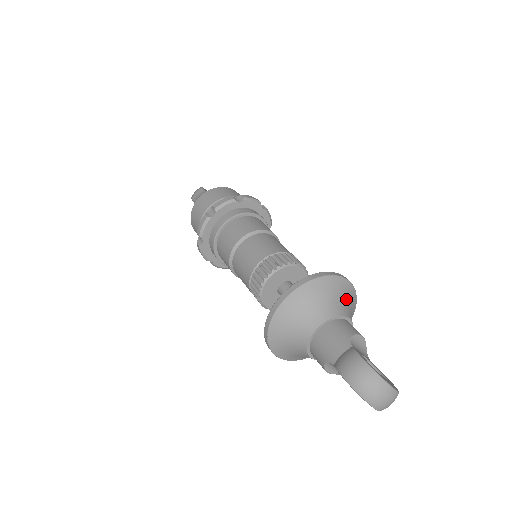
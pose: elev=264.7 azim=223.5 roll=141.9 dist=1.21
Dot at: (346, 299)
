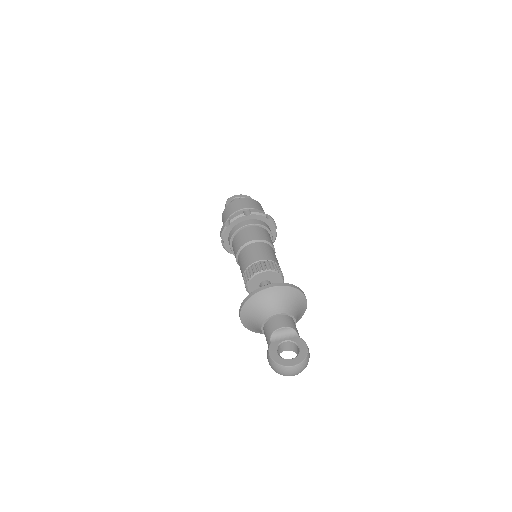
Dot at: (274, 300)
